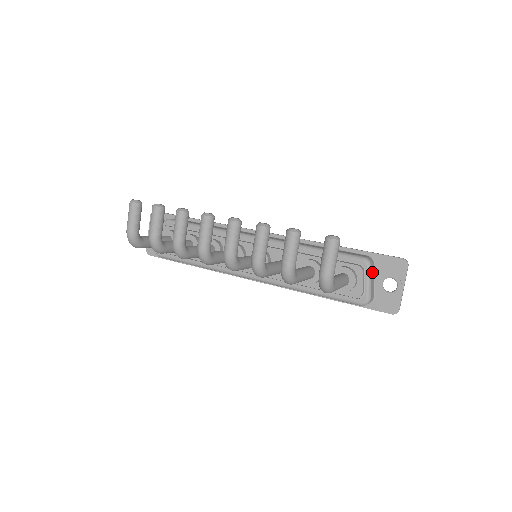
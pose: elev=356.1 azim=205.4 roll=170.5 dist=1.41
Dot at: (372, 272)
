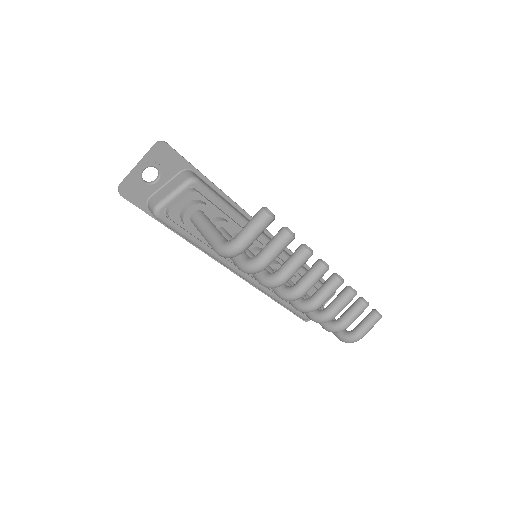
Dot at: occluded
